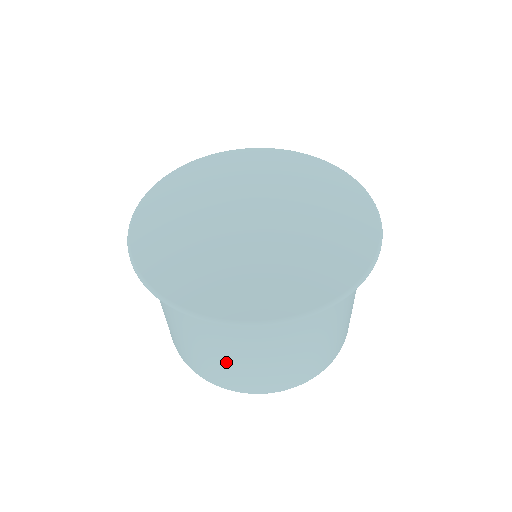
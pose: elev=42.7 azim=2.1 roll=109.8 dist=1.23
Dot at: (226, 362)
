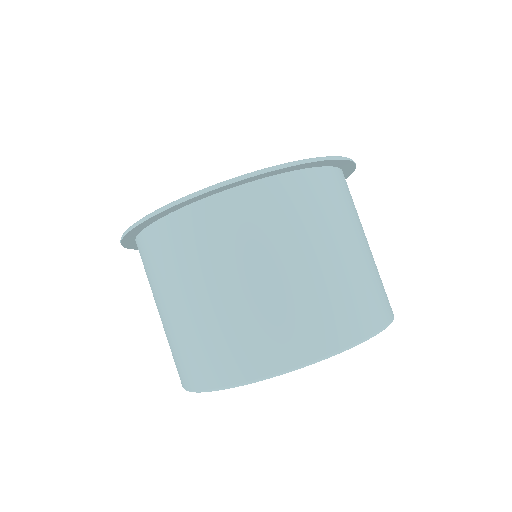
Dot at: (323, 274)
